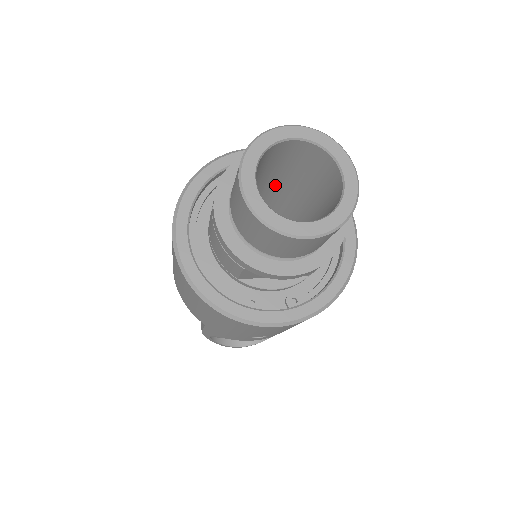
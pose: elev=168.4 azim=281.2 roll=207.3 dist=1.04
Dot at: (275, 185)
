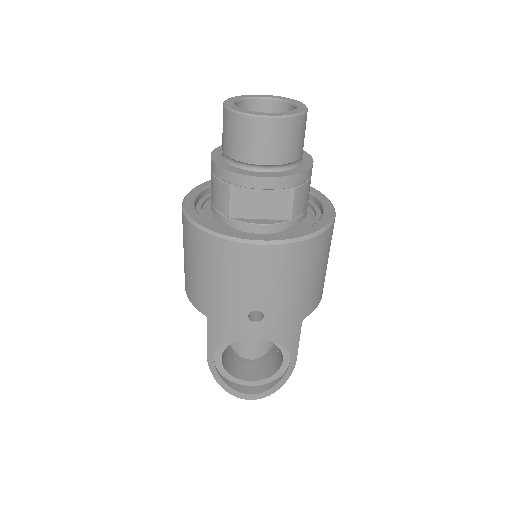
Dot at: occluded
